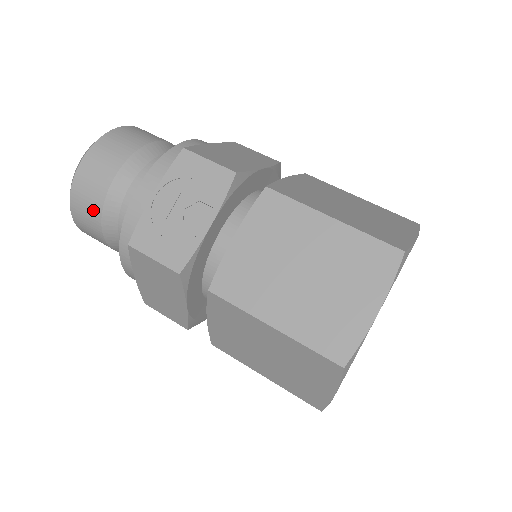
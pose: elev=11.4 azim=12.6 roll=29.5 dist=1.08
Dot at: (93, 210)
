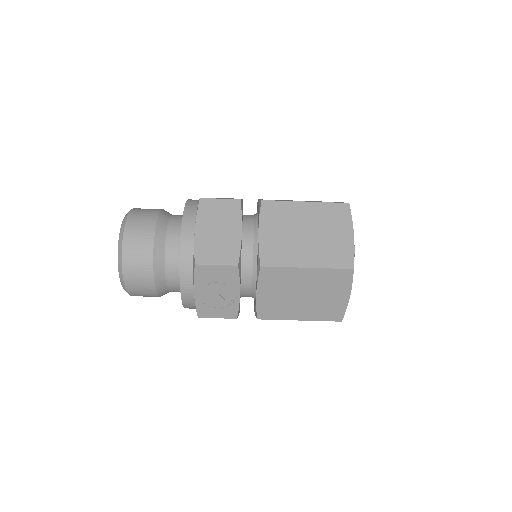
Dot at: (151, 296)
